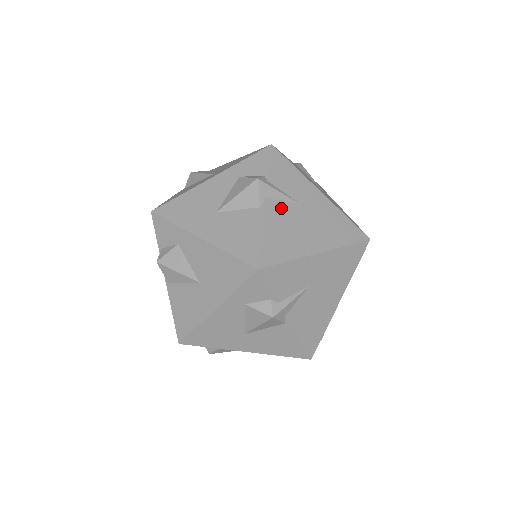
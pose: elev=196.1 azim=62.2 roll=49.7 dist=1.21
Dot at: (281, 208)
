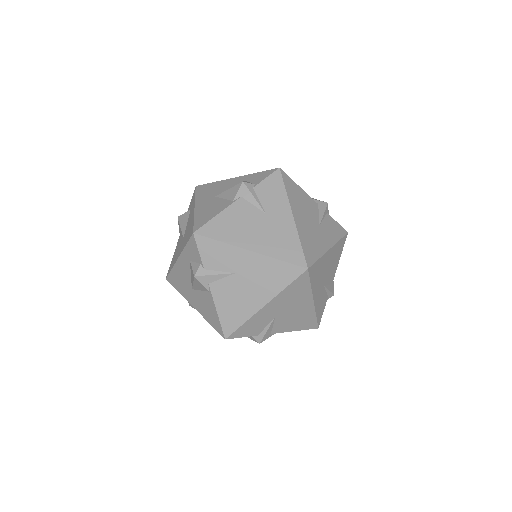
Dot at: (247, 208)
